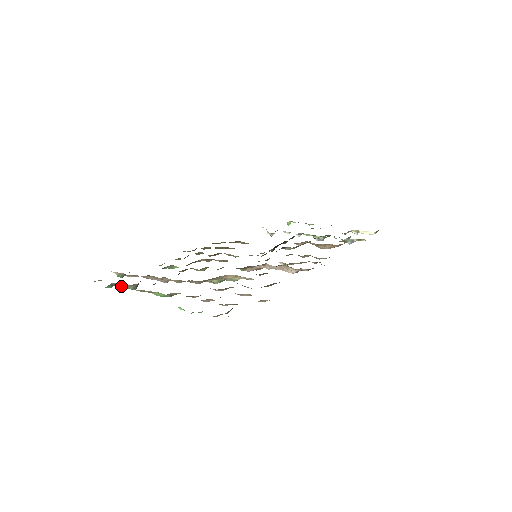
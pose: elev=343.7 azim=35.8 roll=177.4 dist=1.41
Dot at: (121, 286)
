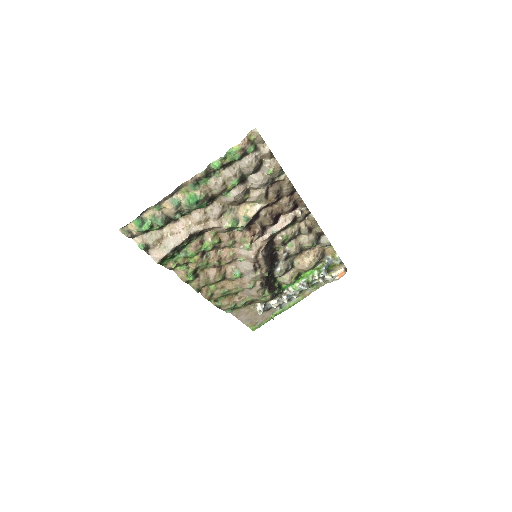
Dot at: (152, 213)
